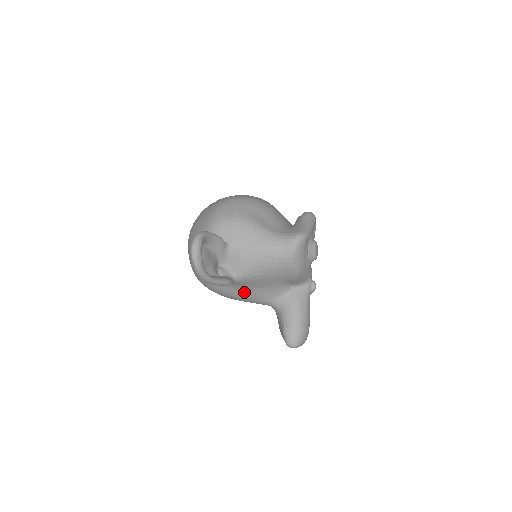
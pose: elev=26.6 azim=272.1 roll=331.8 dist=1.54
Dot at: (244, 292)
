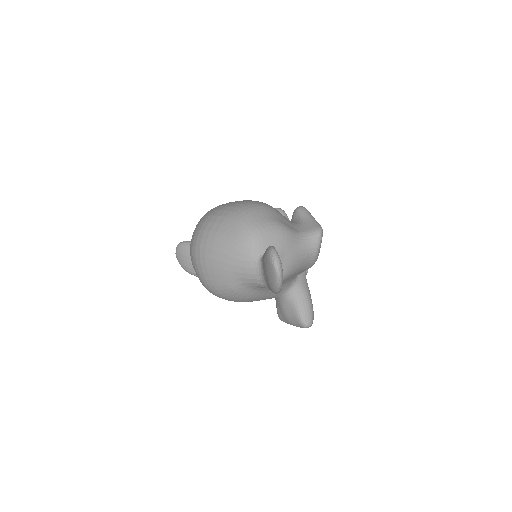
Dot at: (268, 292)
